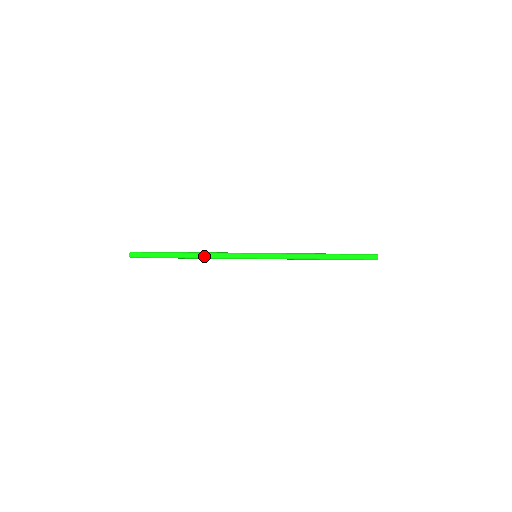
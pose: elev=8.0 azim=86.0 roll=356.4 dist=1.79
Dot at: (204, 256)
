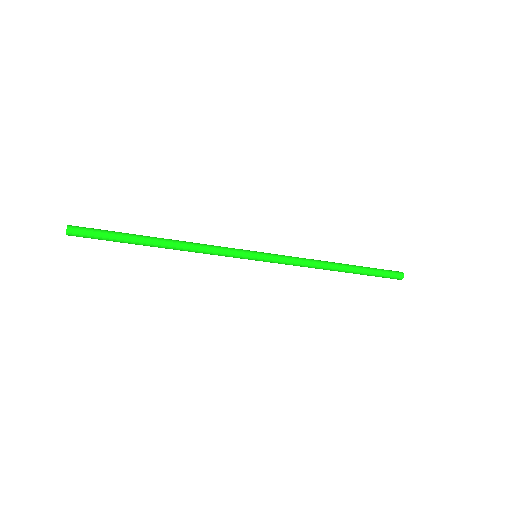
Dot at: (184, 249)
